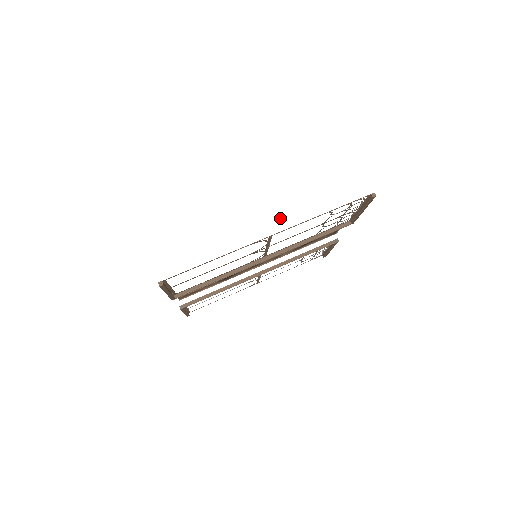
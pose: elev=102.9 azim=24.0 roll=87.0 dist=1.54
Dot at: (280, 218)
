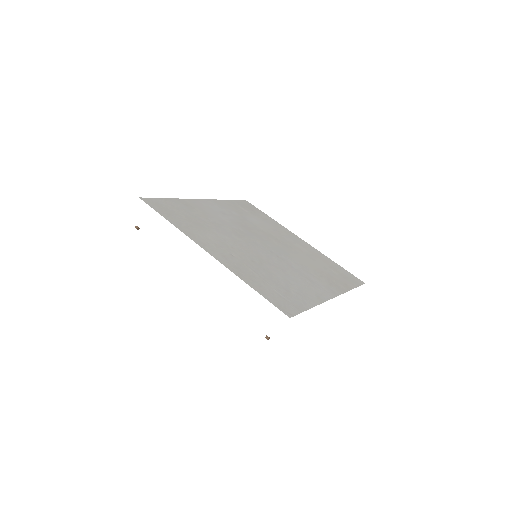
Dot at: (211, 276)
